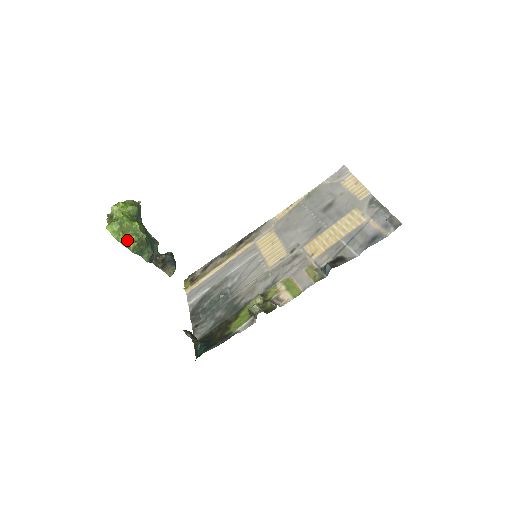
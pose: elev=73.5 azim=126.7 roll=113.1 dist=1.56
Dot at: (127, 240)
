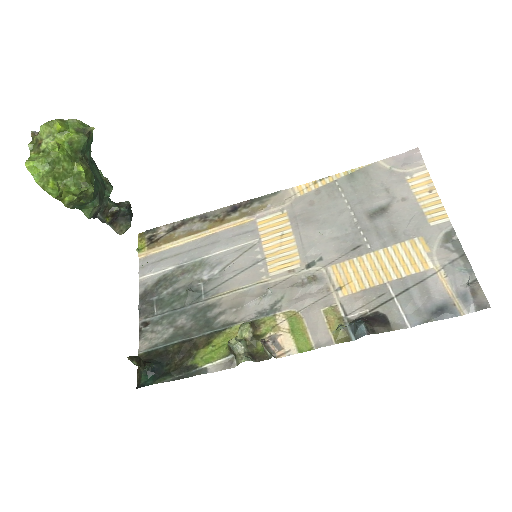
Dot at: (60, 191)
